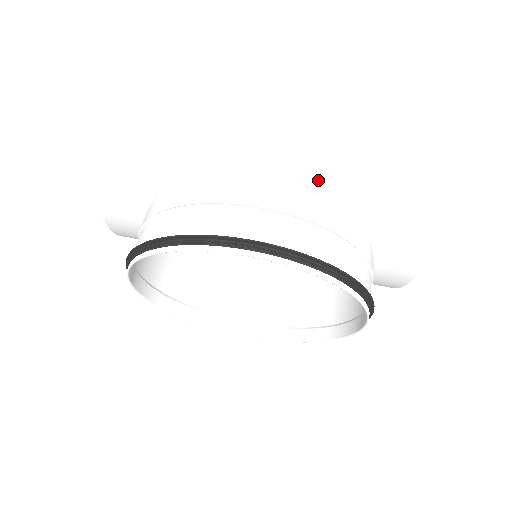
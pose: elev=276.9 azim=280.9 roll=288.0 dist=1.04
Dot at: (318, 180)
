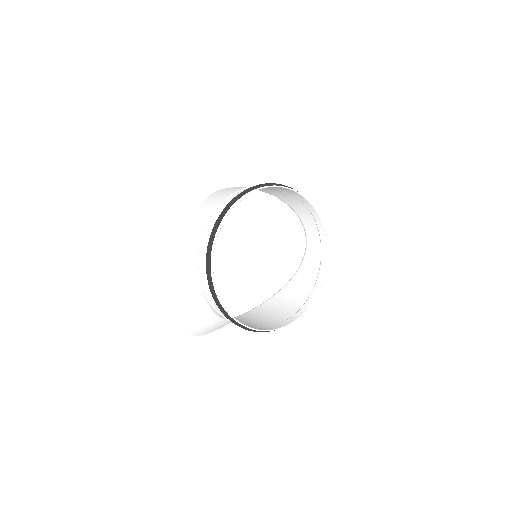
Dot at: occluded
